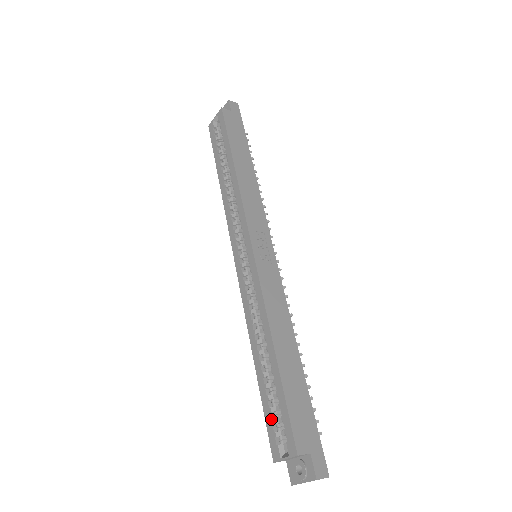
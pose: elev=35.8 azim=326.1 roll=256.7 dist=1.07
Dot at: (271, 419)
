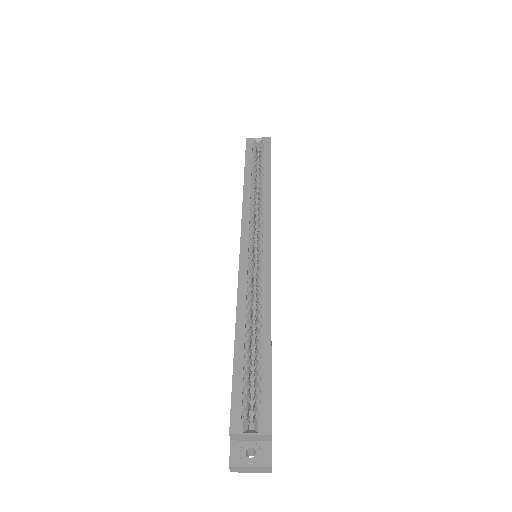
Dot at: (242, 392)
